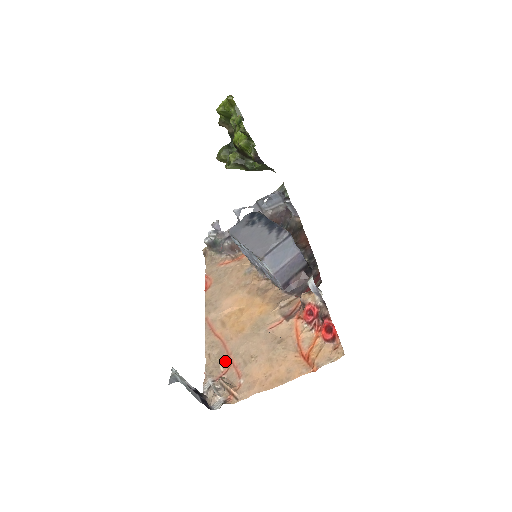
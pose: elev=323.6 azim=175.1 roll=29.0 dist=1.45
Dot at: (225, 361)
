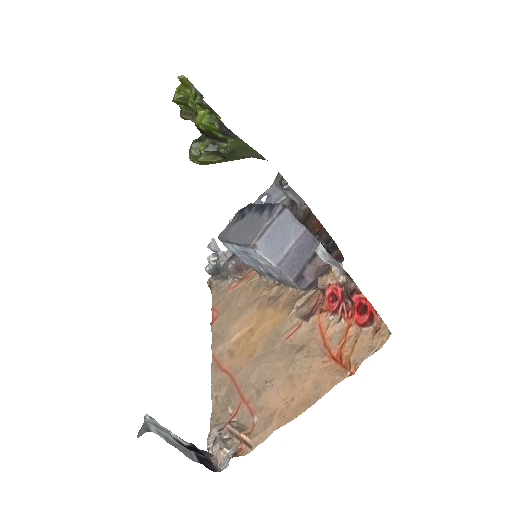
Dot at: (234, 399)
